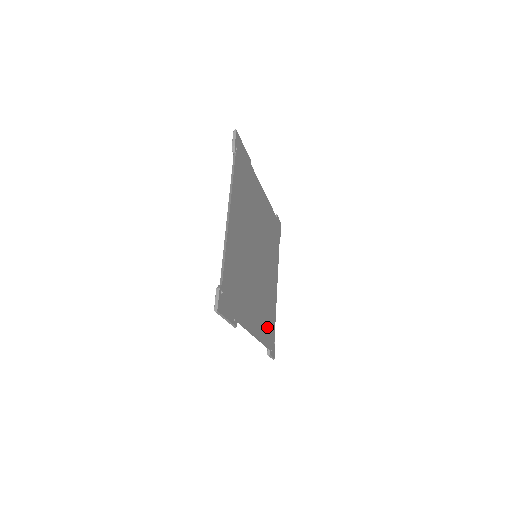
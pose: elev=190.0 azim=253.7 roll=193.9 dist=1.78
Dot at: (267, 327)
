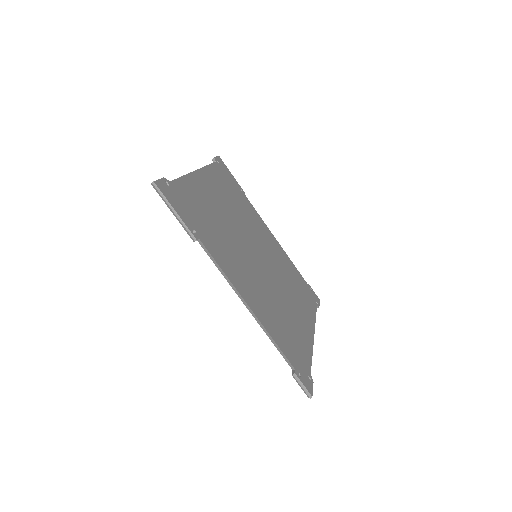
Dot at: (286, 338)
